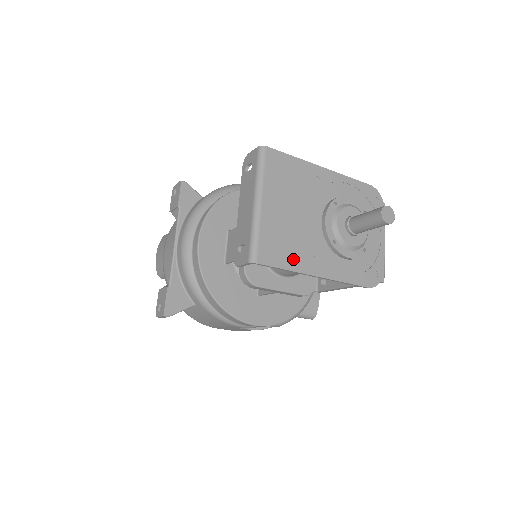
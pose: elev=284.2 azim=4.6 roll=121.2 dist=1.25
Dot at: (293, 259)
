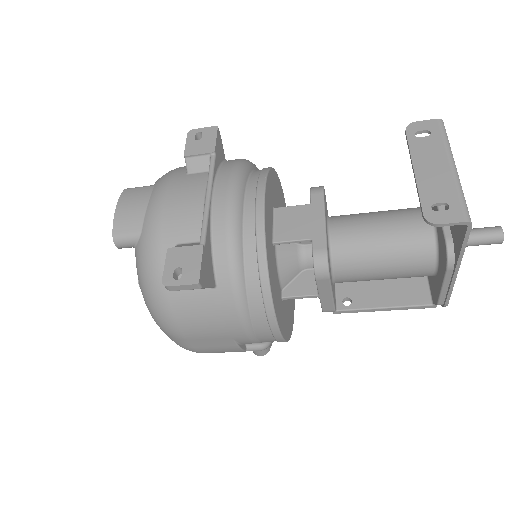
Dot at: occluded
